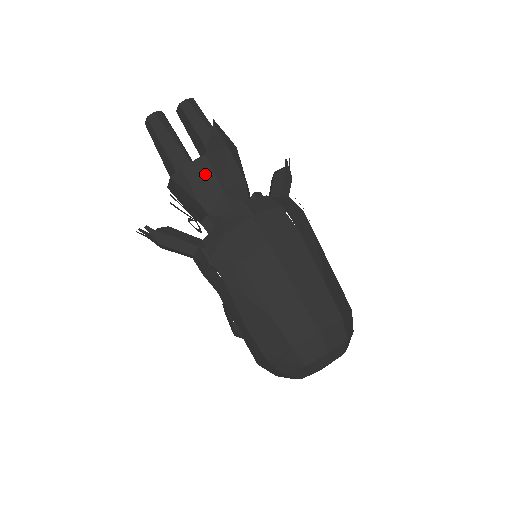
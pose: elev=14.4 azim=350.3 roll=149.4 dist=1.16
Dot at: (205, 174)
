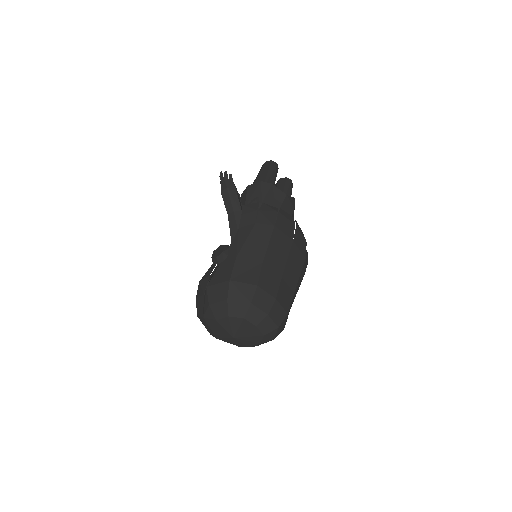
Dot at: (278, 199)
